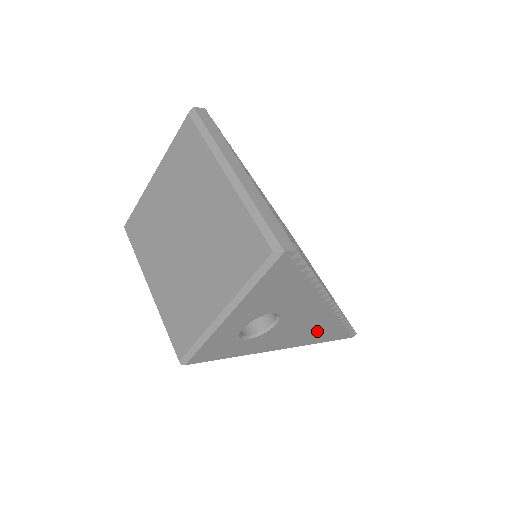
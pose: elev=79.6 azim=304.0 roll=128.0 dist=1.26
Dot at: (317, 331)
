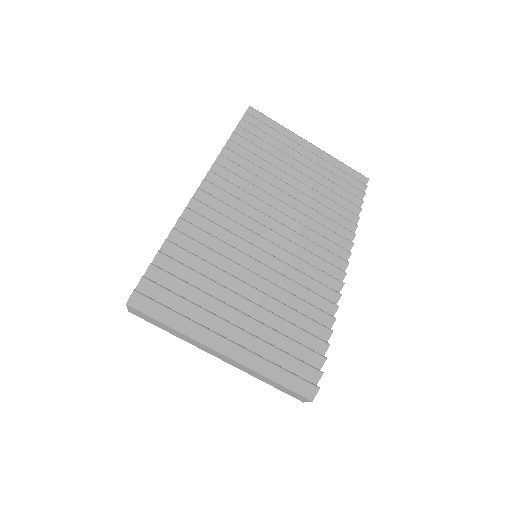
Dot at: occluded
